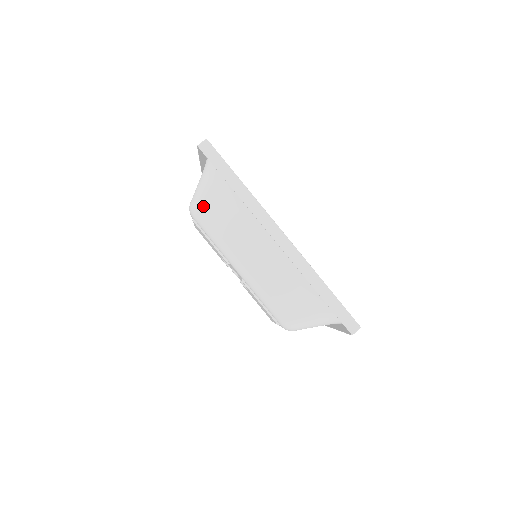
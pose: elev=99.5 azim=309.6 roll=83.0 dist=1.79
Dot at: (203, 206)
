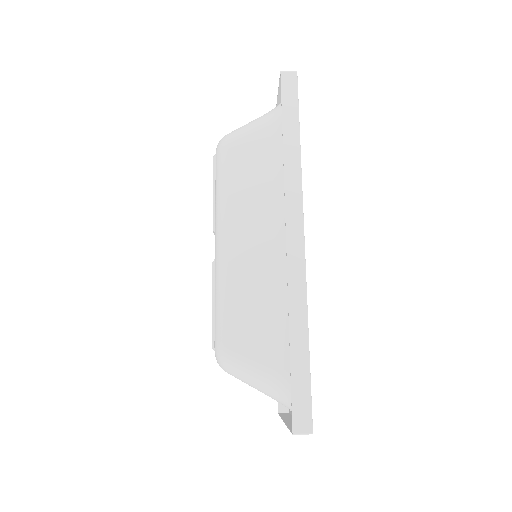
Dot at: (236, 142)
